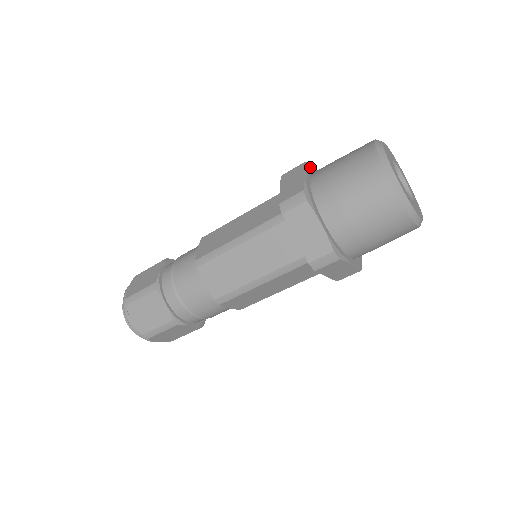
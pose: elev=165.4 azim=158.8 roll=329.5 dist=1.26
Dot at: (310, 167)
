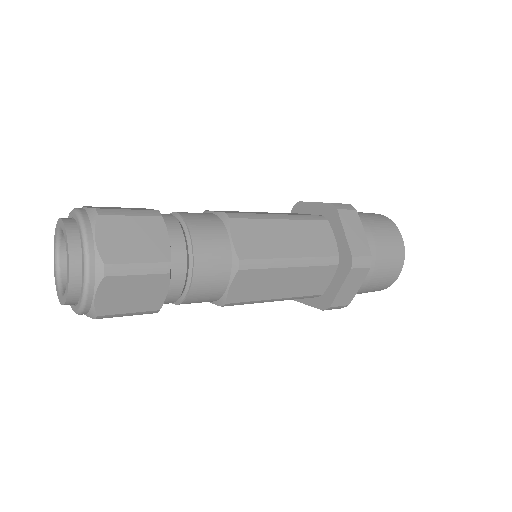
Dot at: occluded
